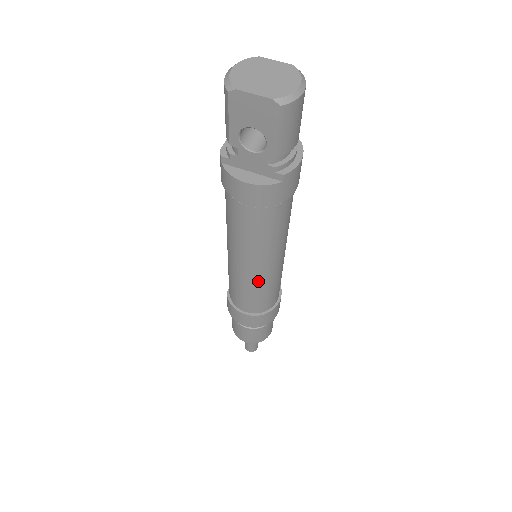
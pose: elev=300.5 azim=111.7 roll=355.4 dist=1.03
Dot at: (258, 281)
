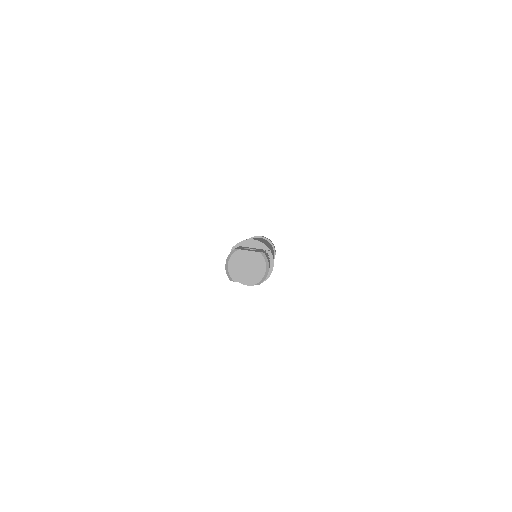
Dot at: occluded
